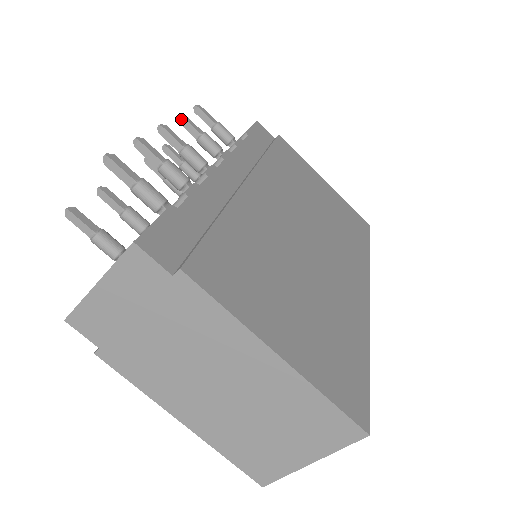
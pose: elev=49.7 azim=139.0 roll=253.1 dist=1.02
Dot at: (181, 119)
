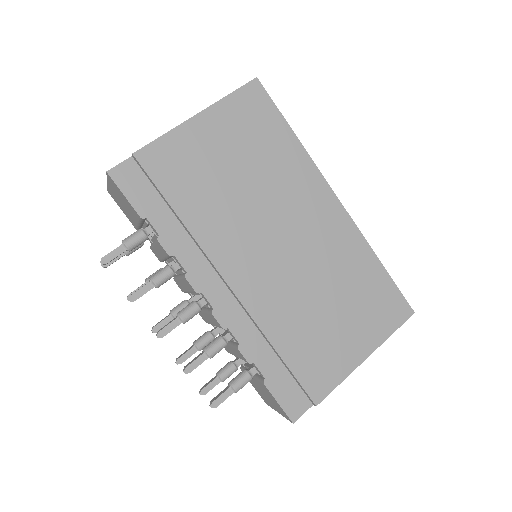
Dot at: occluded
